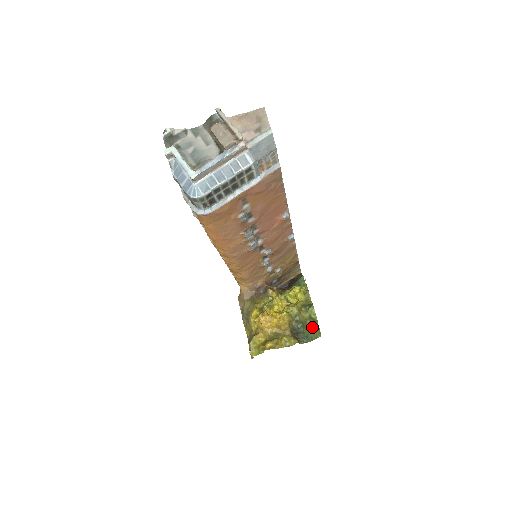
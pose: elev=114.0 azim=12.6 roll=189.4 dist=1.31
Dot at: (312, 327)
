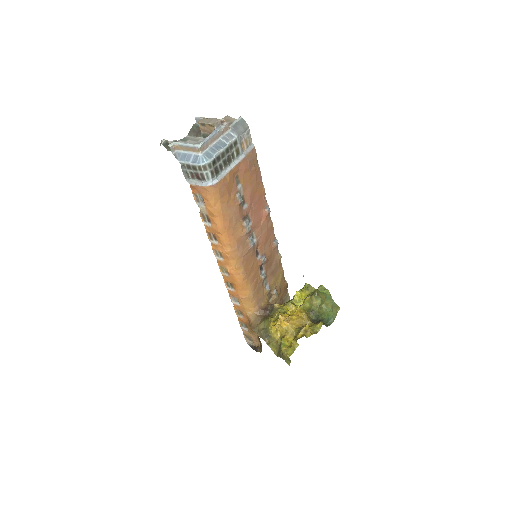
Dot at: (328, 308)
